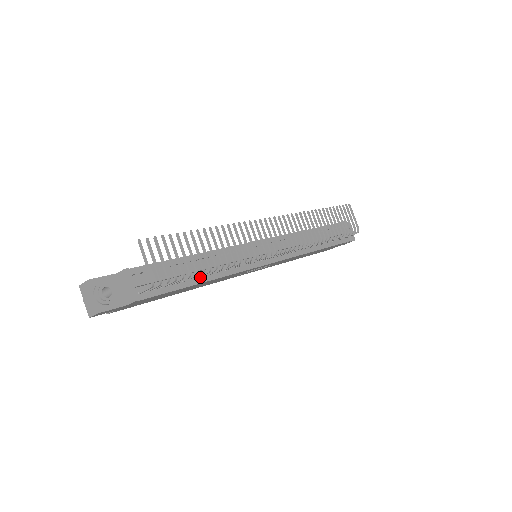
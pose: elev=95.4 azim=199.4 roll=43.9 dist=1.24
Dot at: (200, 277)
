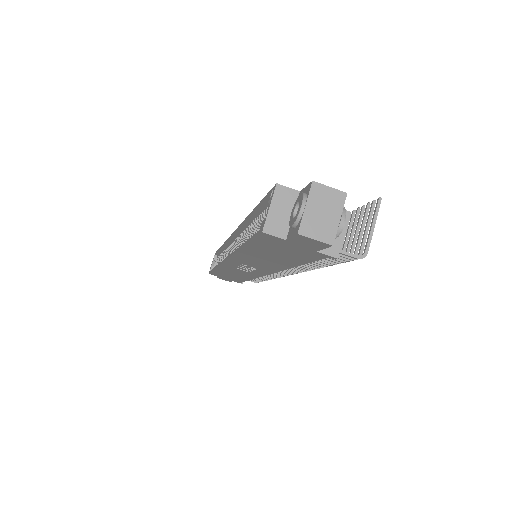
Dot at: occluded
